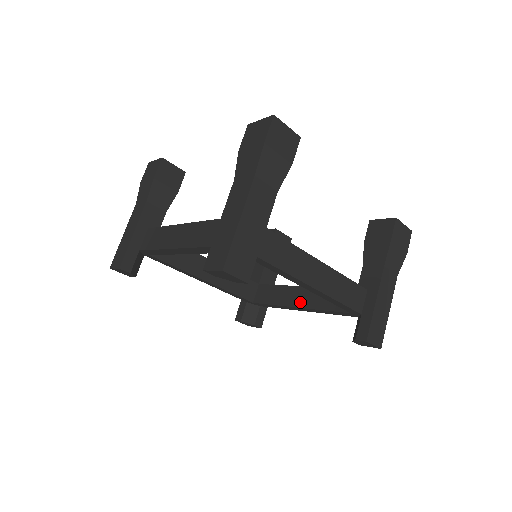
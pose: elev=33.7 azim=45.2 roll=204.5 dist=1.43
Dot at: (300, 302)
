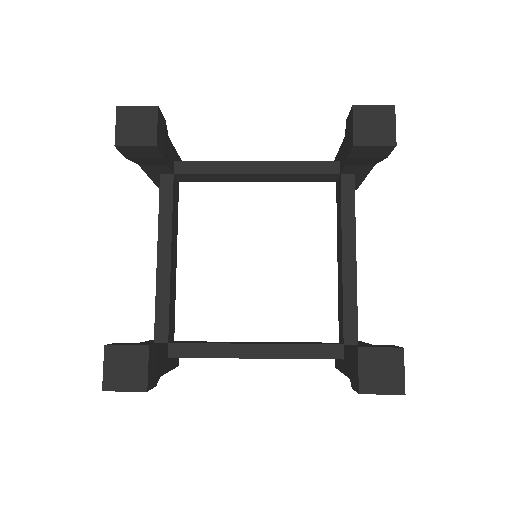
Dot at: (338, 264)
